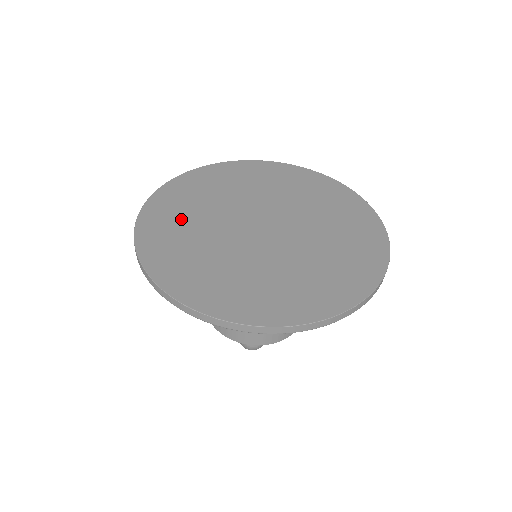
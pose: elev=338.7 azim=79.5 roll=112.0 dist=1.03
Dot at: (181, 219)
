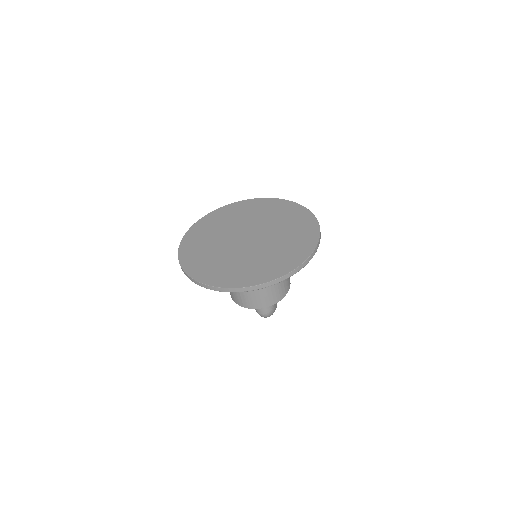
Dot at: (207, 233)
